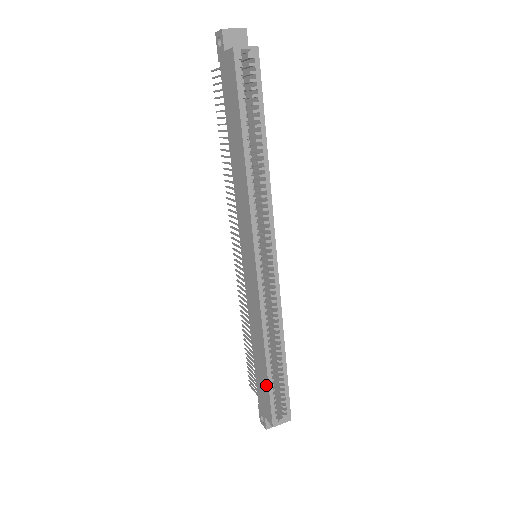
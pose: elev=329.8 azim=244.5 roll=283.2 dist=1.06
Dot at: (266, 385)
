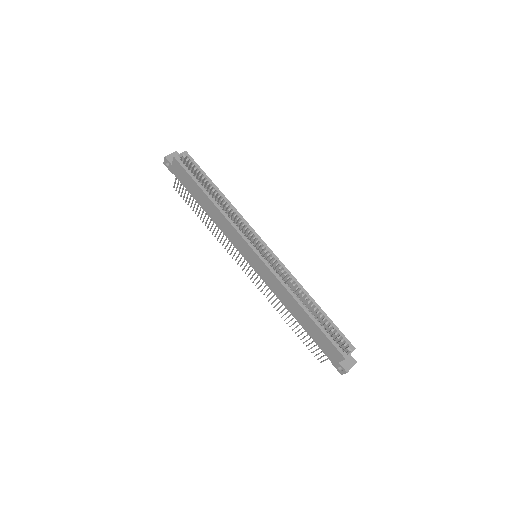
Dot at: (319, 331)
